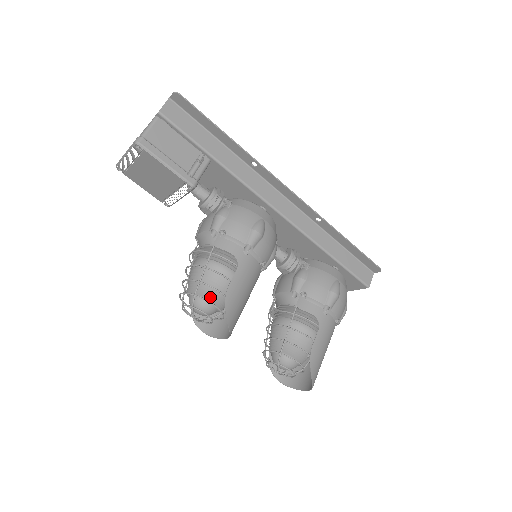
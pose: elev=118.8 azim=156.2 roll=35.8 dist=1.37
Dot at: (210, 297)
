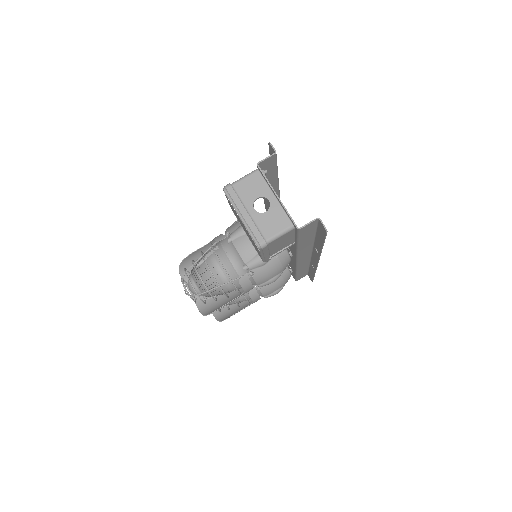
Dot at: (207, 296)
